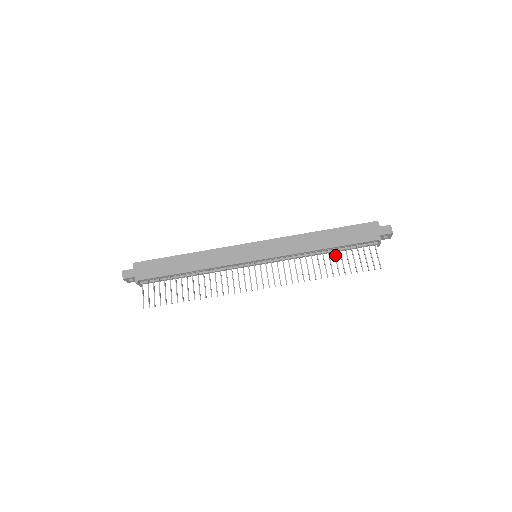
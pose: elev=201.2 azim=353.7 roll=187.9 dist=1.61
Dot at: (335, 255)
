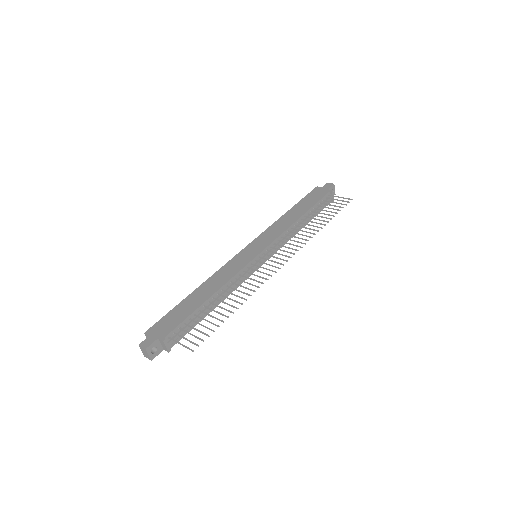
Dot at: (313, 215)
